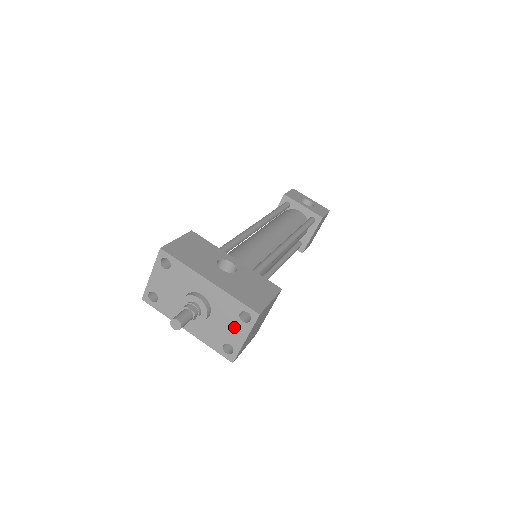
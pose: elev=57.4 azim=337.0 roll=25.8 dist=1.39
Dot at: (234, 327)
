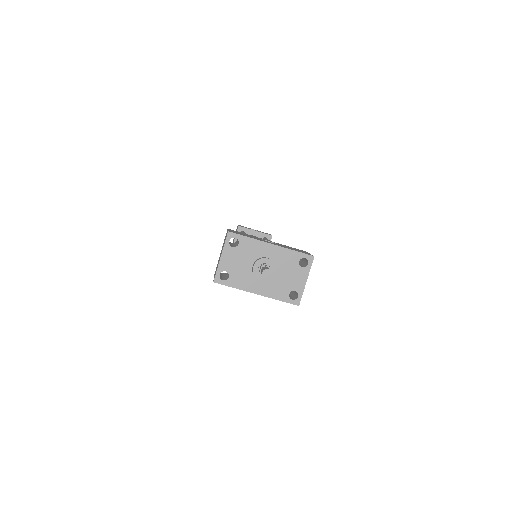
Dot at: (296, 274)
